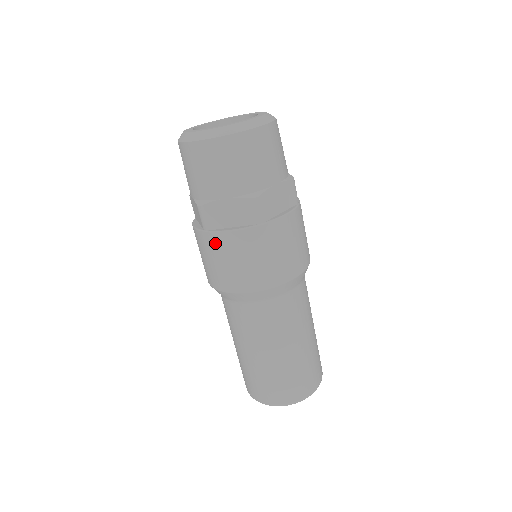
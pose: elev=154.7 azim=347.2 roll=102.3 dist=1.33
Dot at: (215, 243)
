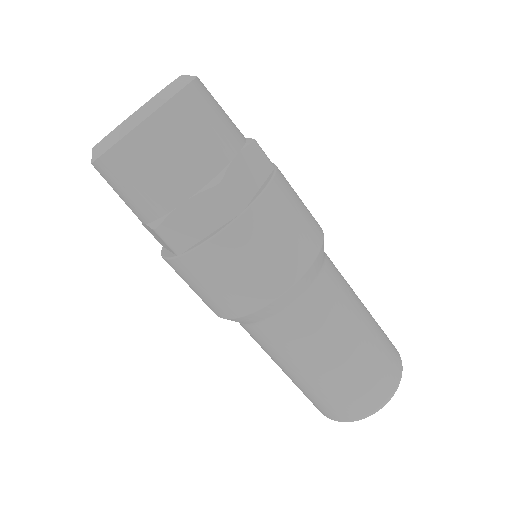
Dot at: (198, 265)
